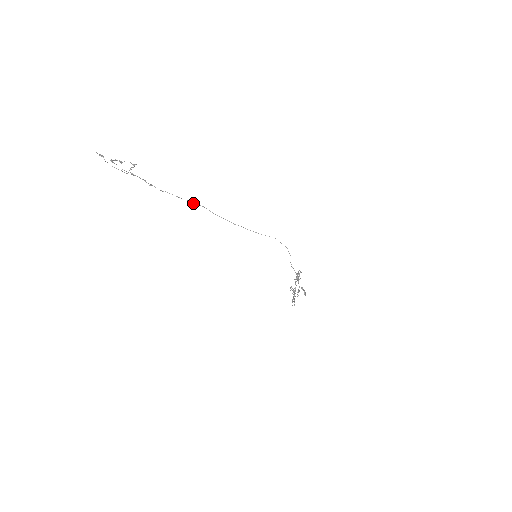
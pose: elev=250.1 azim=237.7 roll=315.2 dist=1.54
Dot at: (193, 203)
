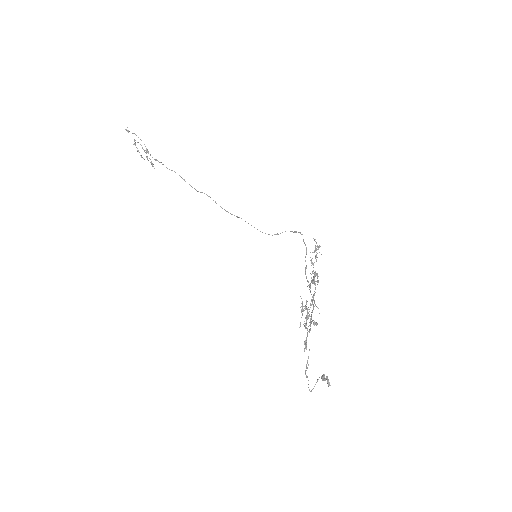
Dot at: (196, 190)
